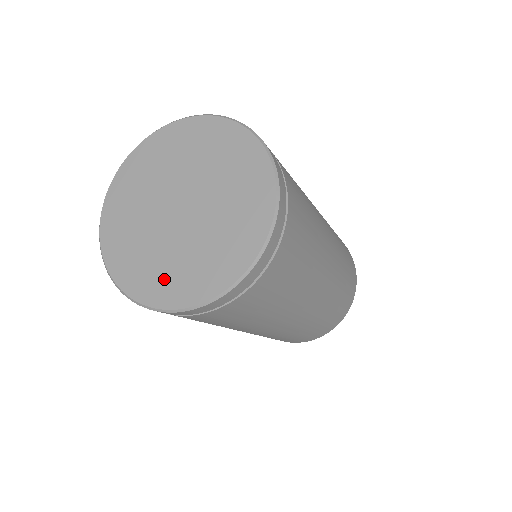
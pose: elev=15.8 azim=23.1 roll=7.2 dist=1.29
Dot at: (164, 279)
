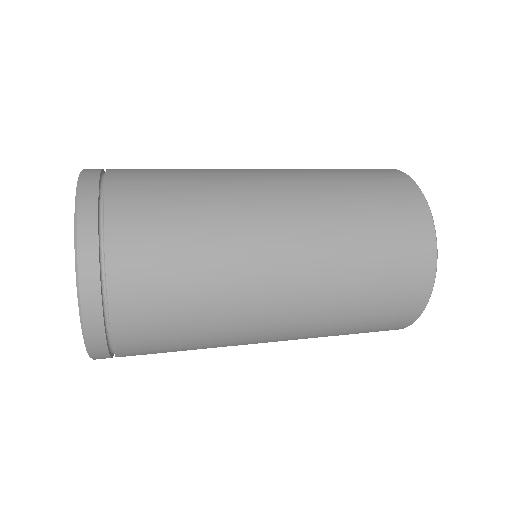
Dot at: occluded
